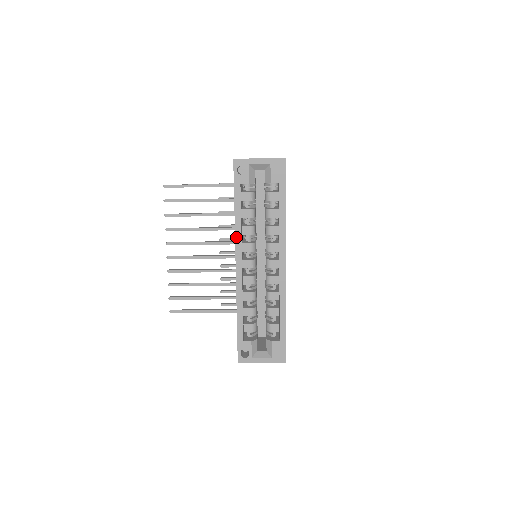
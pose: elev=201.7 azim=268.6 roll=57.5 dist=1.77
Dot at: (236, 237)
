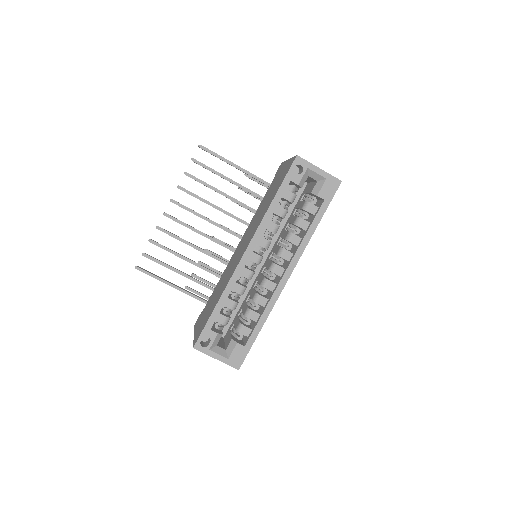
Dot at: (260, 227)
